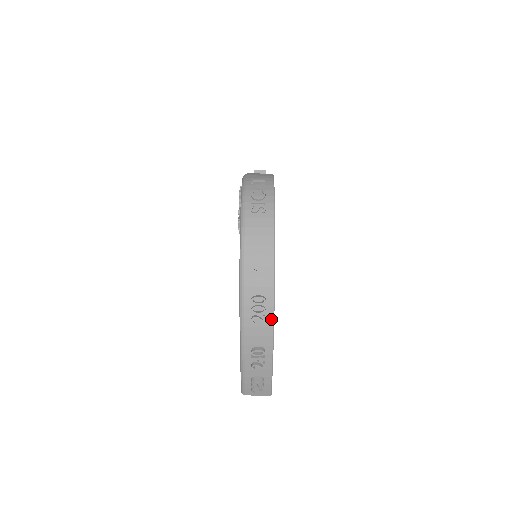
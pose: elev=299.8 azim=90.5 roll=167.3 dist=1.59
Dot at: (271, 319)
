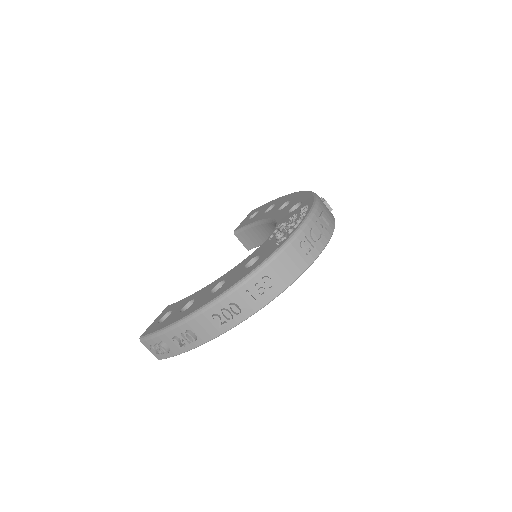
Dot at: (227, 329)
